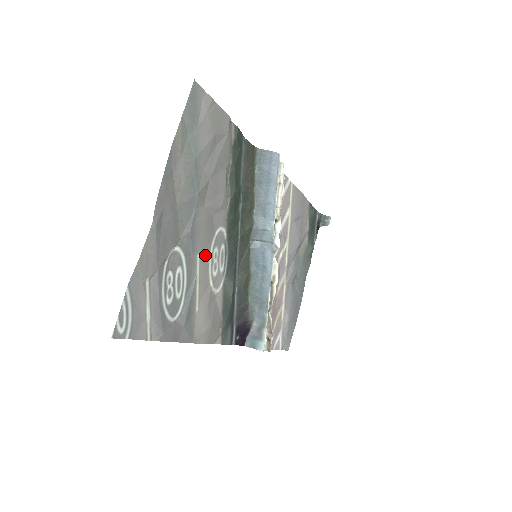
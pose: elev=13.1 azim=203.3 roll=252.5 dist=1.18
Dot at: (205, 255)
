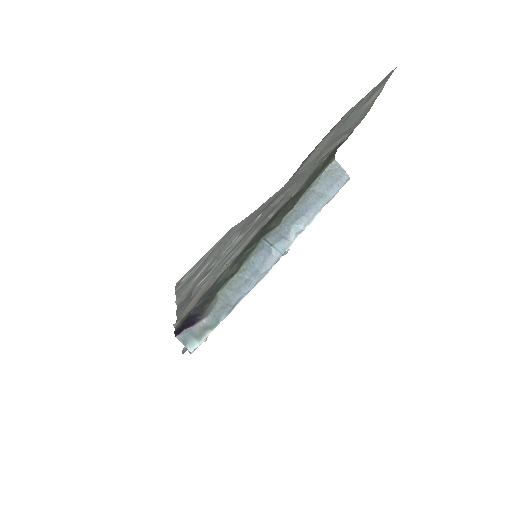
Dot at: (250, 233)
